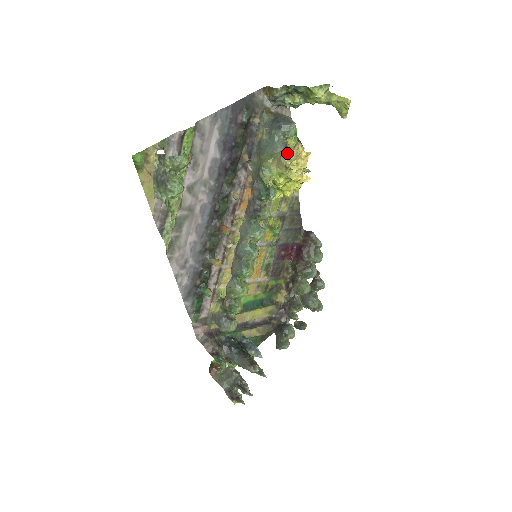
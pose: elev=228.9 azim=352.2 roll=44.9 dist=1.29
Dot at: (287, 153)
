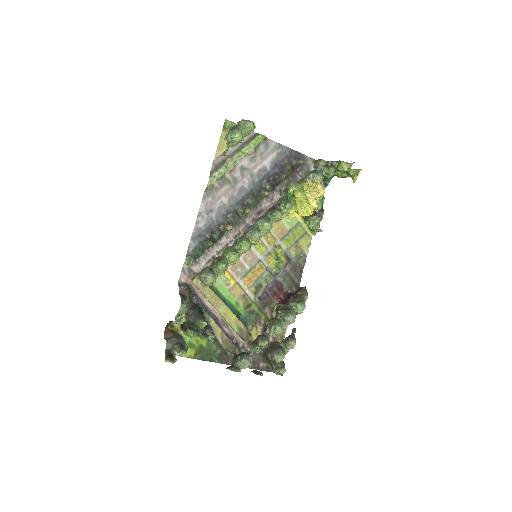
Dot at: occluded
